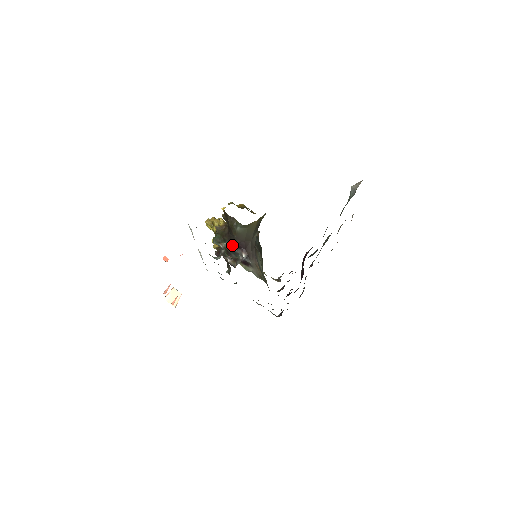
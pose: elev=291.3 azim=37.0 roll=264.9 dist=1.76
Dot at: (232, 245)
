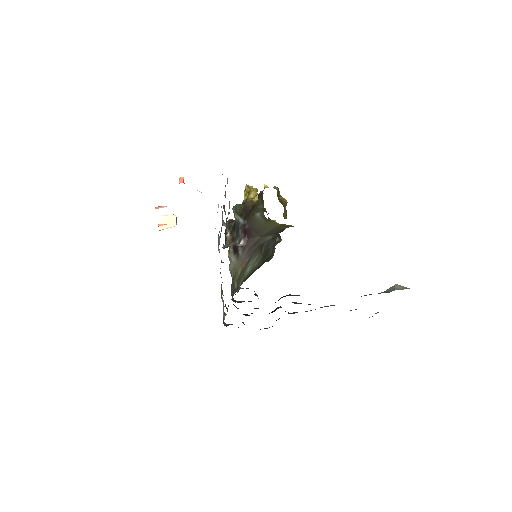
Dot at: (242, 224)
